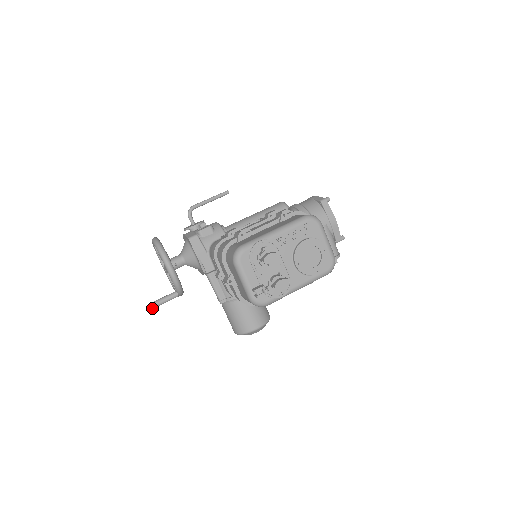
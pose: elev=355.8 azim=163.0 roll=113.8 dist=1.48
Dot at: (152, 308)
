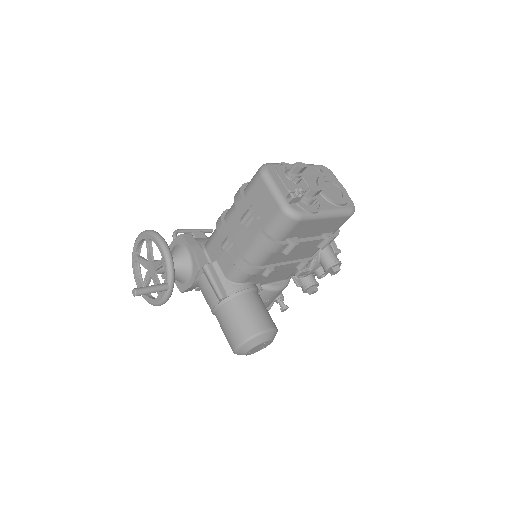
Dot at: (136, 293)
